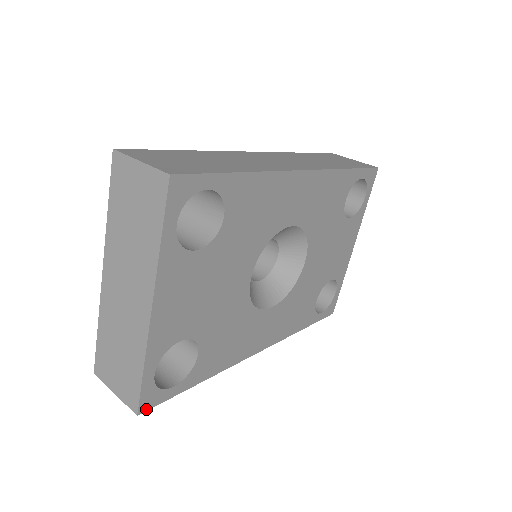
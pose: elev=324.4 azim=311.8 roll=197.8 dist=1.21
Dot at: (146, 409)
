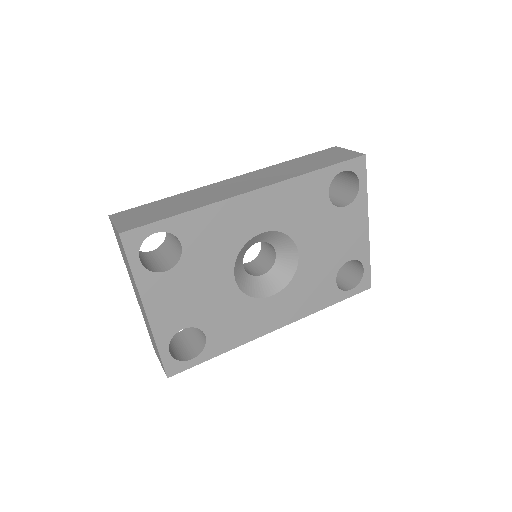
Dot at: (174, 374)
